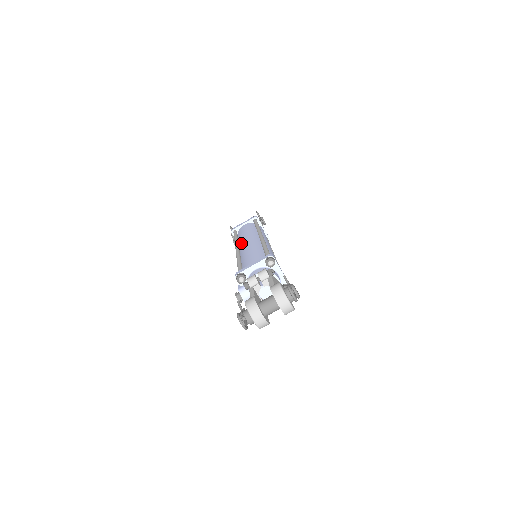
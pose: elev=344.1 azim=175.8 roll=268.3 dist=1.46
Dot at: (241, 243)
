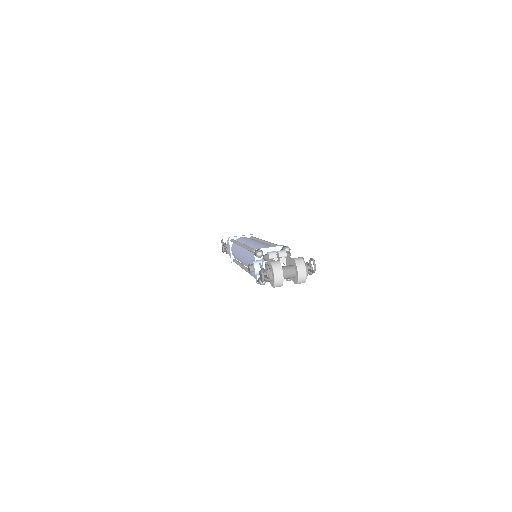
Dot at: (245, 243)
